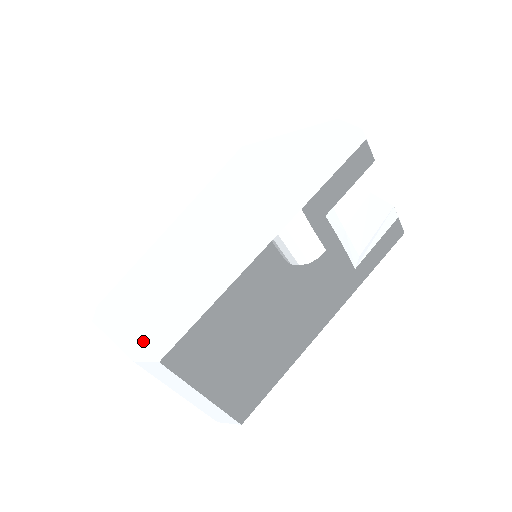
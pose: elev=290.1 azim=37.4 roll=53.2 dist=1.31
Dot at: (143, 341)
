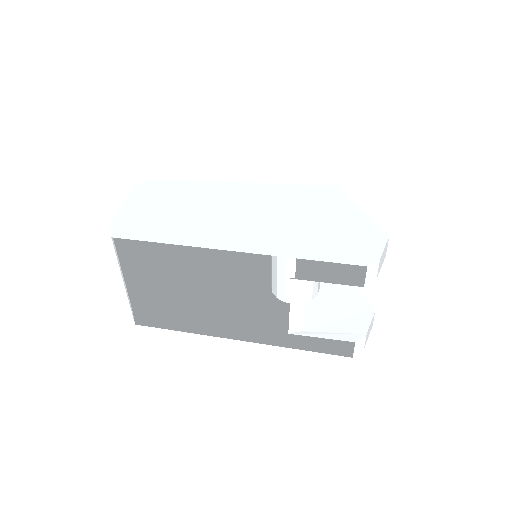
Dot at: (126, 220)
